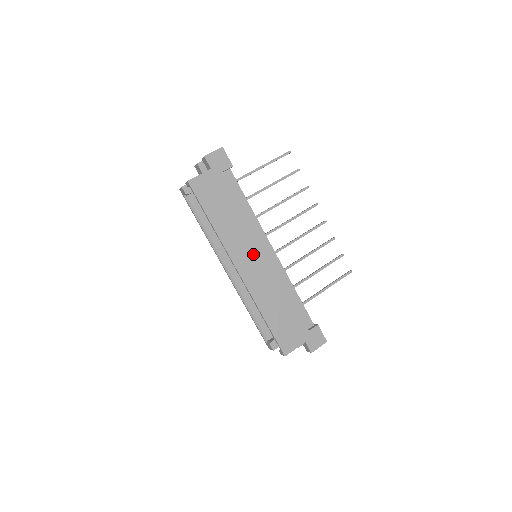
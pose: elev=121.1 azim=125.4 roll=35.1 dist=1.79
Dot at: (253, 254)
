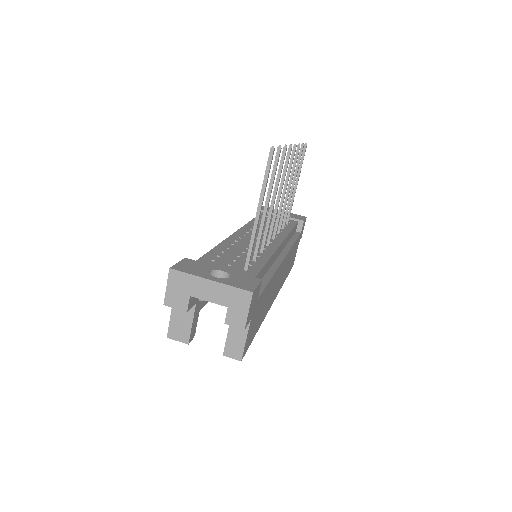
Dot at: (279, 277)
